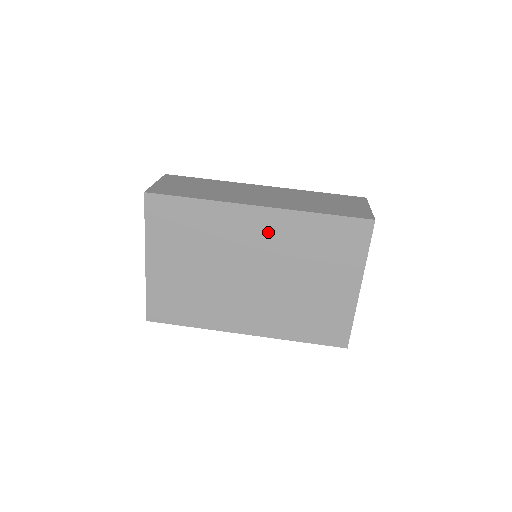
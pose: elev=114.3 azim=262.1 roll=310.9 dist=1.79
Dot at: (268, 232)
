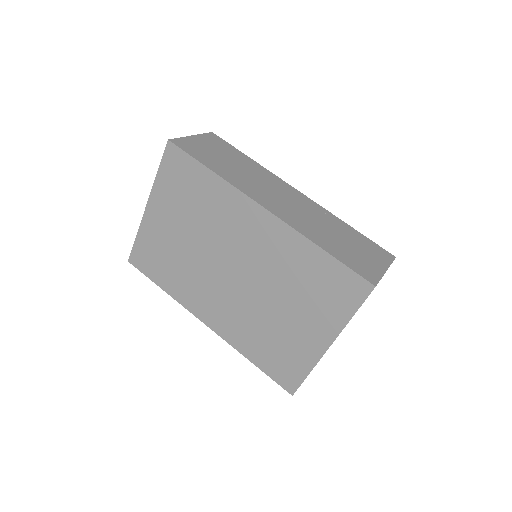
Dot at: (264, 239)
